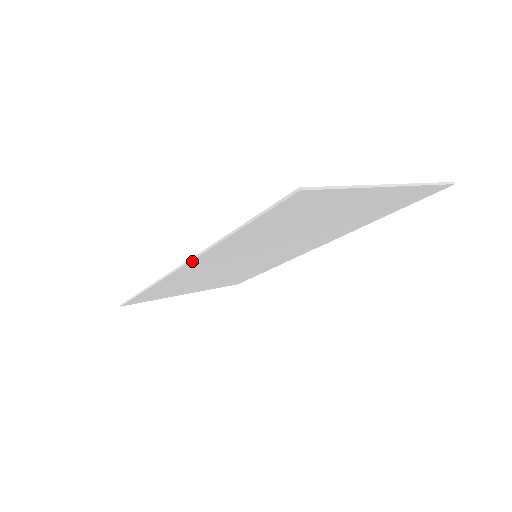
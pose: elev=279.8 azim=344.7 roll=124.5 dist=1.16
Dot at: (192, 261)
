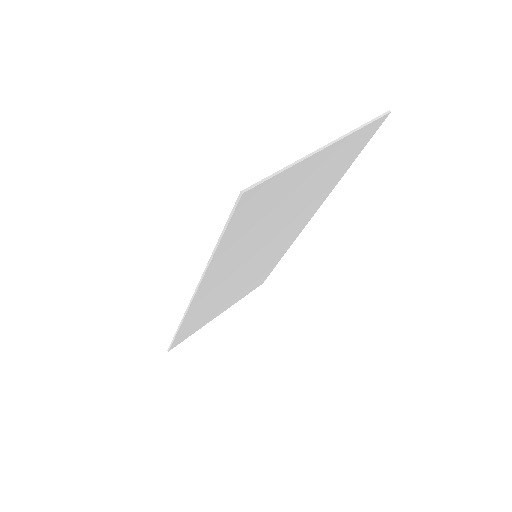
Dot at: (199, 289)
